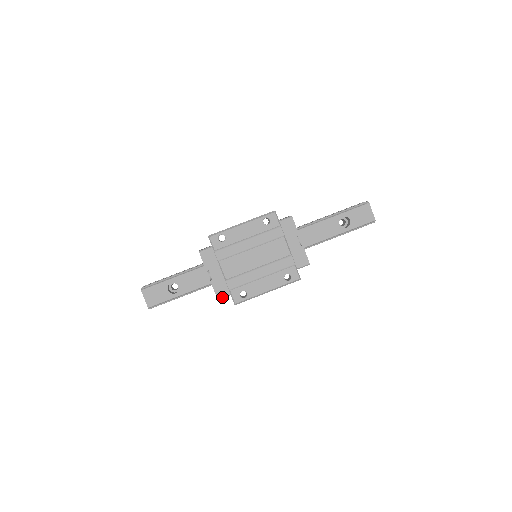
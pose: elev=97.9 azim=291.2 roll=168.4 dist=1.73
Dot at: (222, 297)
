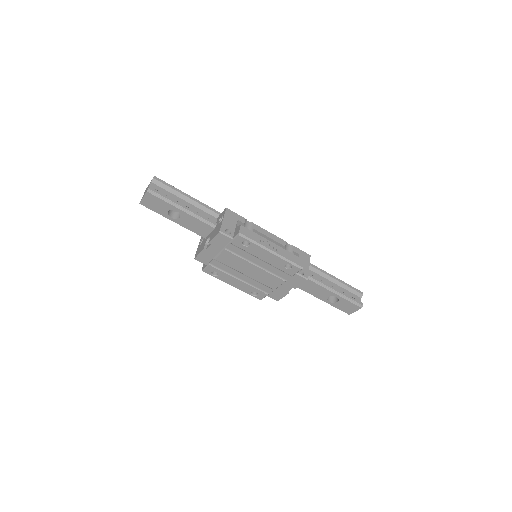
Dot at: (199, 261)
